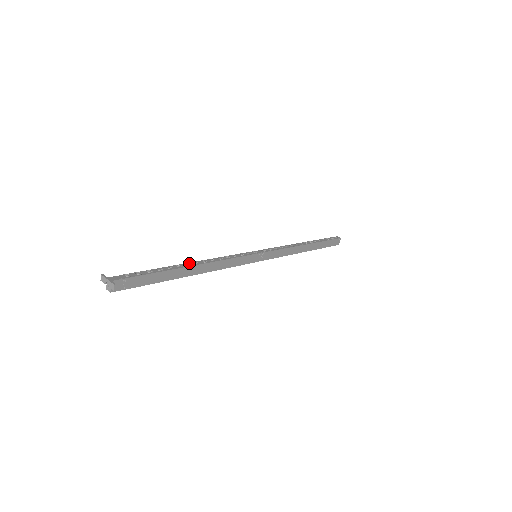
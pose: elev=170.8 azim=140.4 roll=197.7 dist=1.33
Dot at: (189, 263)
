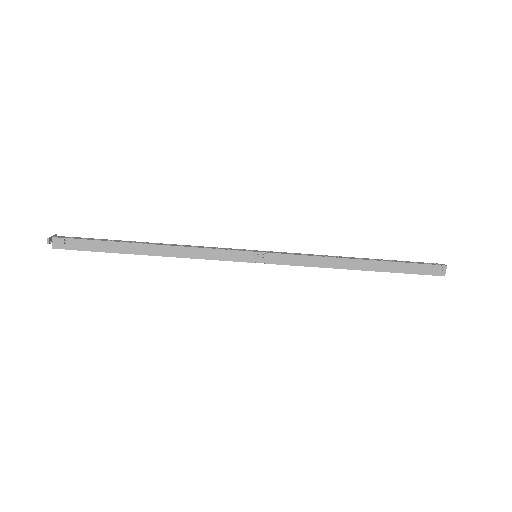
Dot at: occluded
